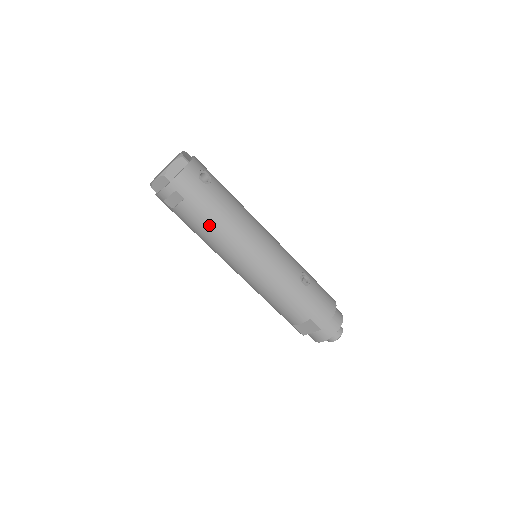
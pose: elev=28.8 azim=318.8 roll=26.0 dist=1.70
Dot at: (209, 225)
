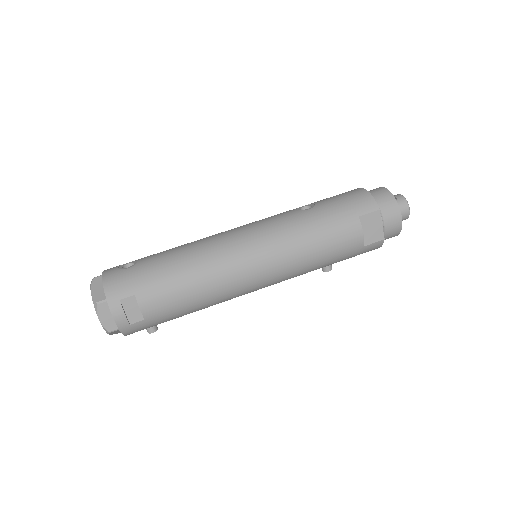
Dot at: (180, 282)
